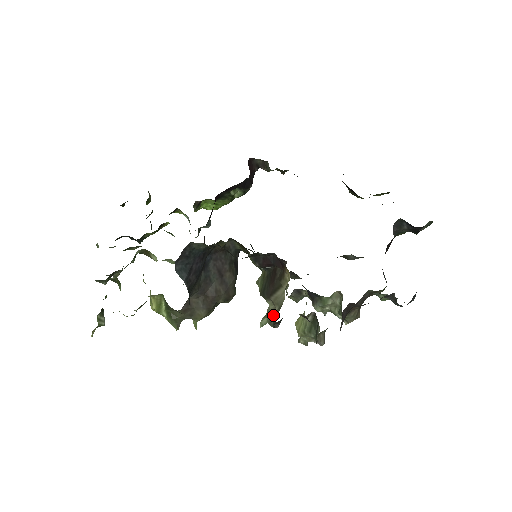
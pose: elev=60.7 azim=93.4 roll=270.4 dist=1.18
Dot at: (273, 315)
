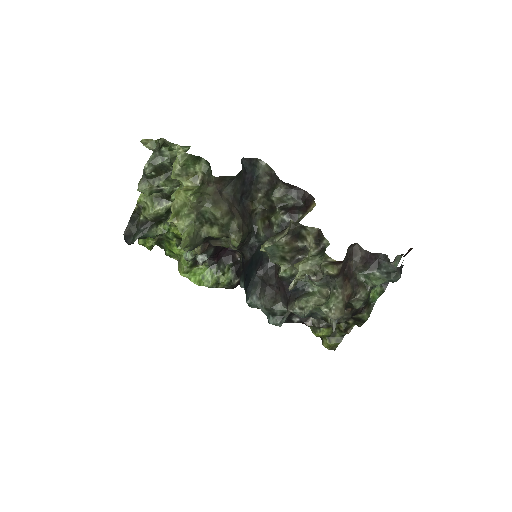
Dot at: occluded
